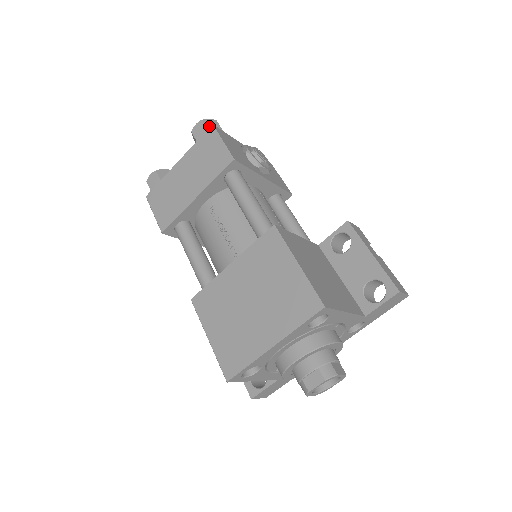
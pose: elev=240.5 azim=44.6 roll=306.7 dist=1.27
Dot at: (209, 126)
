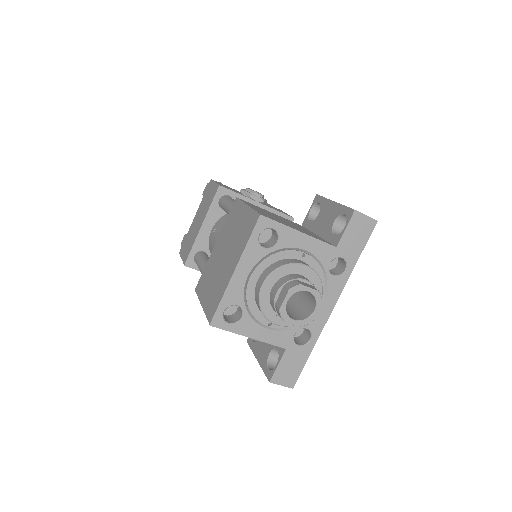
Dot at: occluded
